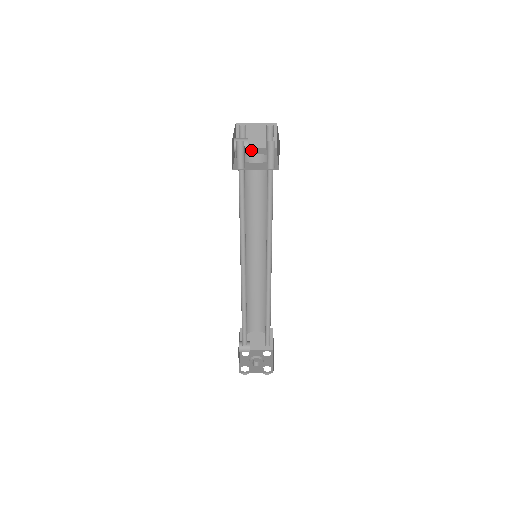
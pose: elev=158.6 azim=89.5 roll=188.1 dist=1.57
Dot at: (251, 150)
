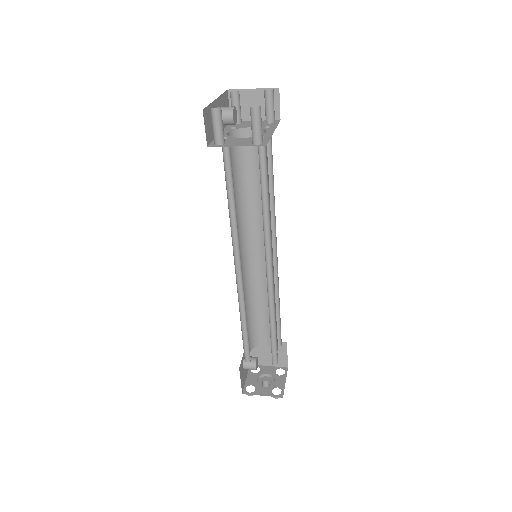
Dot at: (247, 123)
